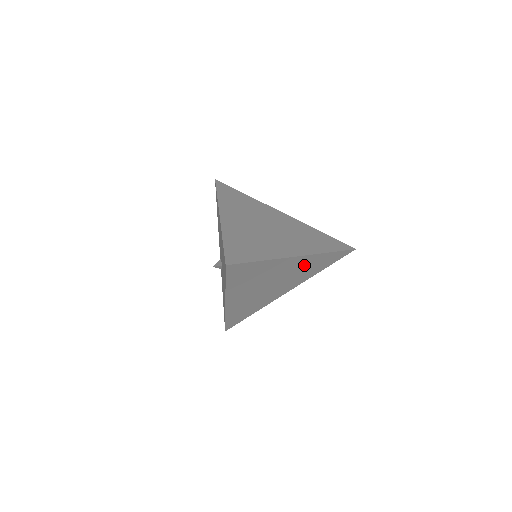
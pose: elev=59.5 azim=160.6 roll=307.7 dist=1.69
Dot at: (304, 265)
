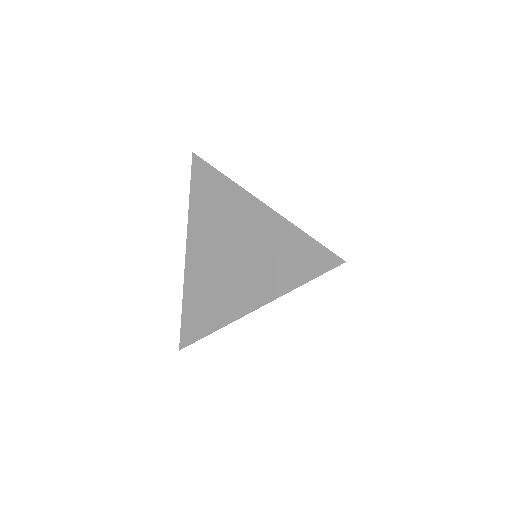
Dot at: occluded
